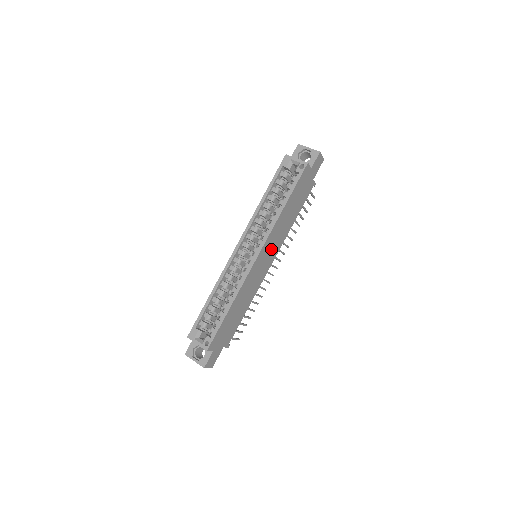
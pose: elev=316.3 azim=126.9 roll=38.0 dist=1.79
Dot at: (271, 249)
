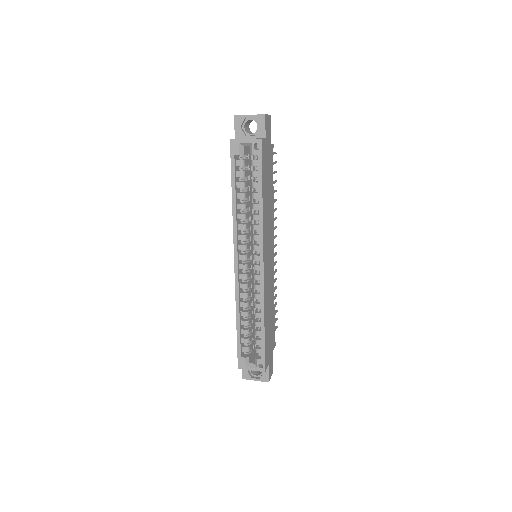
Dot at: (268, 243)
